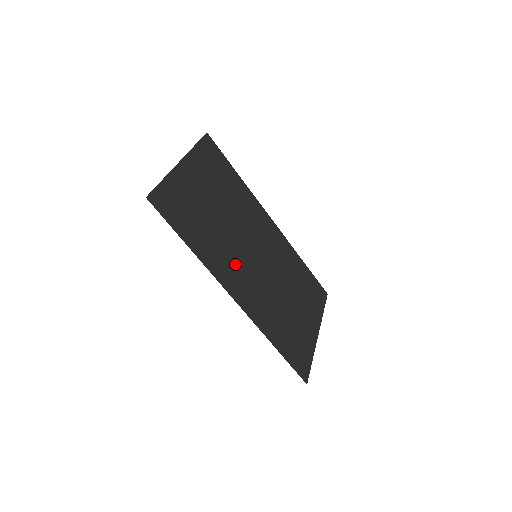
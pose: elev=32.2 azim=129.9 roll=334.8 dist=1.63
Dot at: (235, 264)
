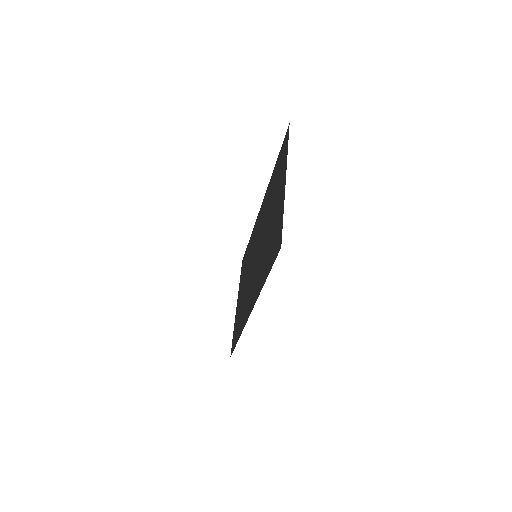
Dot at: (256, 276)
